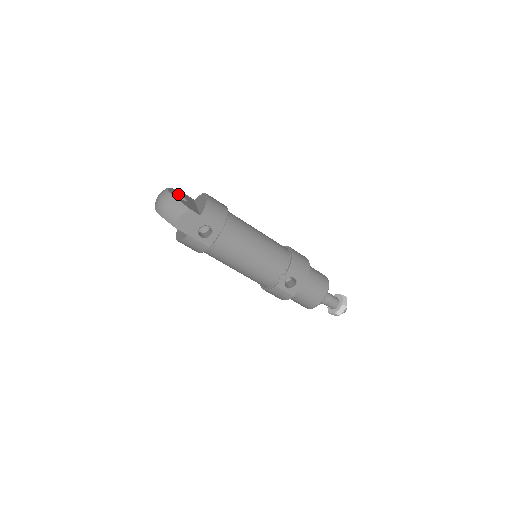
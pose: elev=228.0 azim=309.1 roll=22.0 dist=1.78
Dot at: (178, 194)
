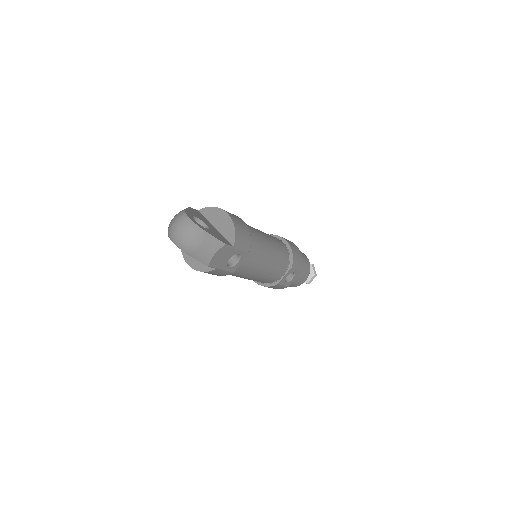
Dot at: (194, 217)
